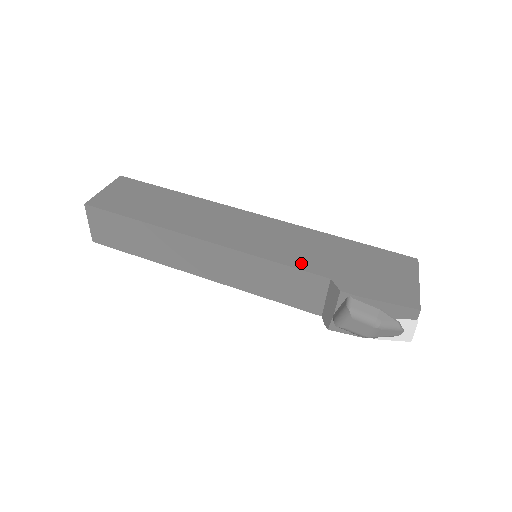
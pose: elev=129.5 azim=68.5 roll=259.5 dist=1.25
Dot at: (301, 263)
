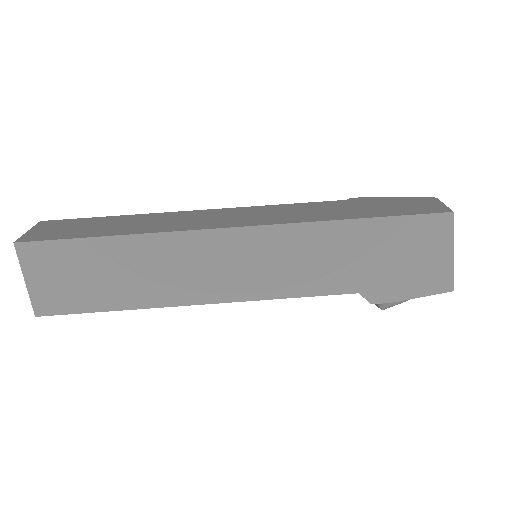
Dot at: (321, 287)
